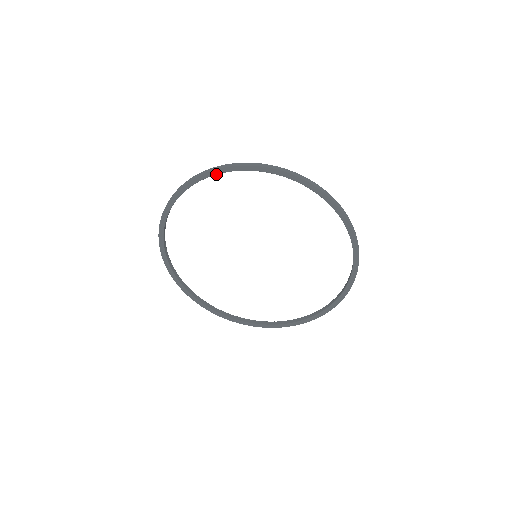
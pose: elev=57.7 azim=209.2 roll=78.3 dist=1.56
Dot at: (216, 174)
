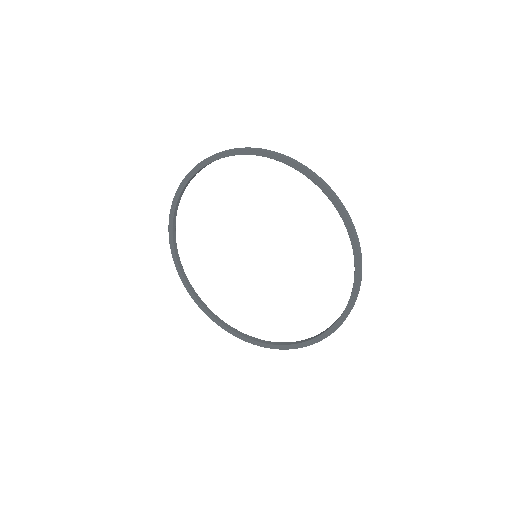
Dot at: (231, 155)
